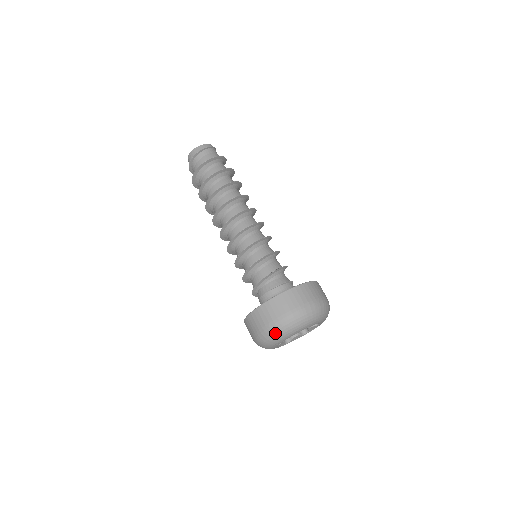
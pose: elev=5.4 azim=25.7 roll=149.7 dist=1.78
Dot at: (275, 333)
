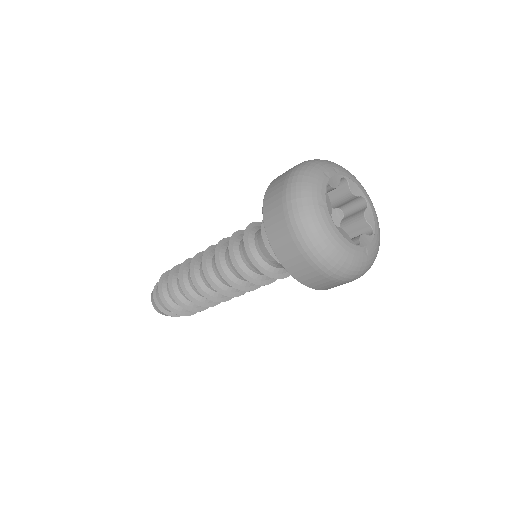
Dot at: (299, 182)
